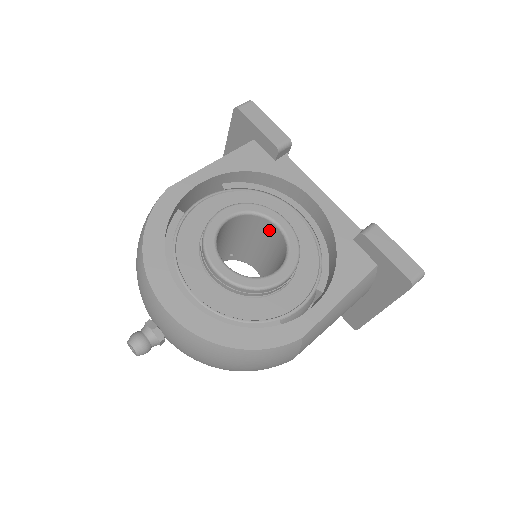
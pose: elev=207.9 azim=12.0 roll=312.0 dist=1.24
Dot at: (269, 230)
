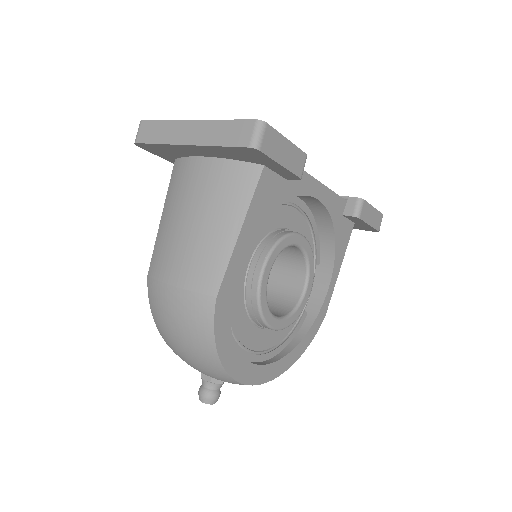
Dot at: occluded
